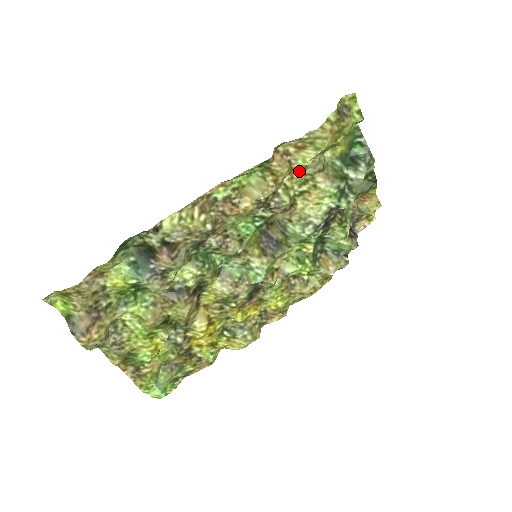
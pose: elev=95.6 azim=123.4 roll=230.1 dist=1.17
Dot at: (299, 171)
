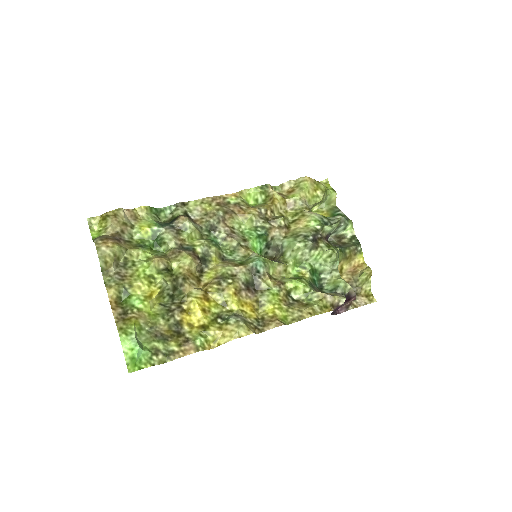
Dot at: (291, 206)
